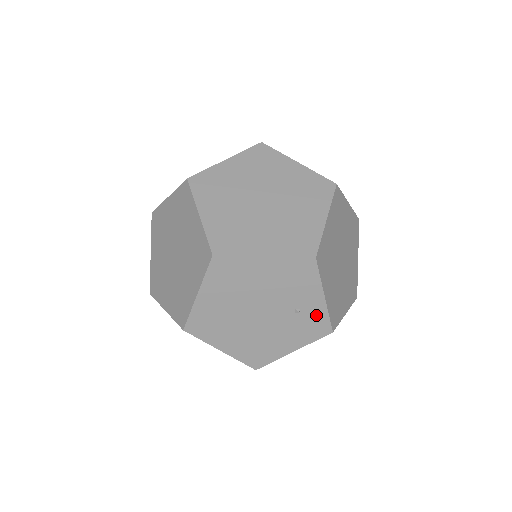
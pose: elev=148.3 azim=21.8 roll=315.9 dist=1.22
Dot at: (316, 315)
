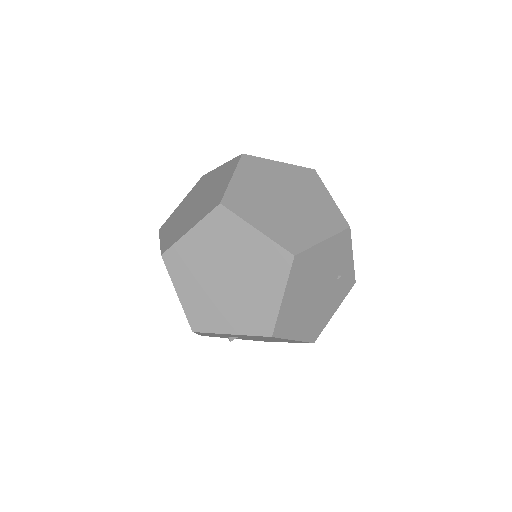
Dot at: (348, 274)
